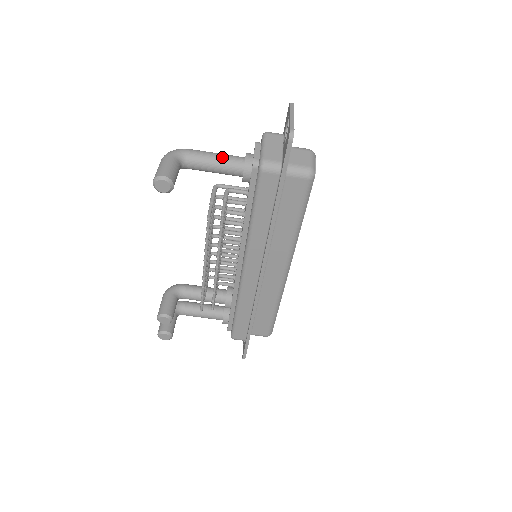
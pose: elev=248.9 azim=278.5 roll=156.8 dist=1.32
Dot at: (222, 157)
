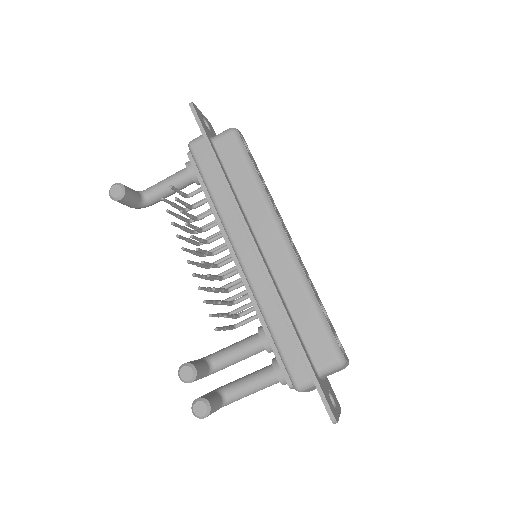
Dot at: (171, 175)
